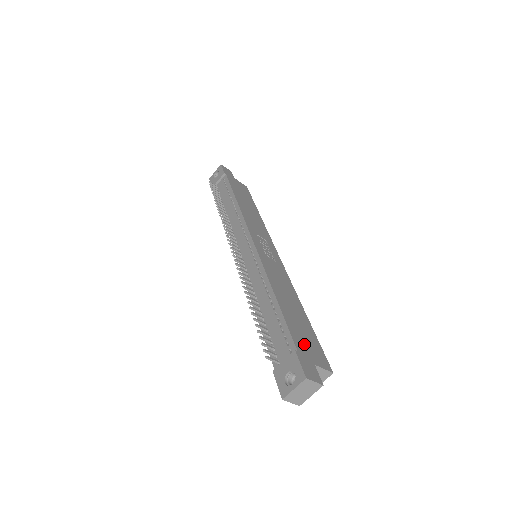
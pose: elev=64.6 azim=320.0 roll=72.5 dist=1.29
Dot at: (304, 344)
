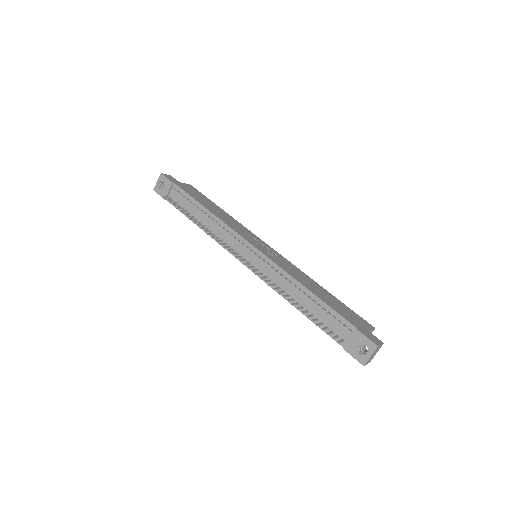
Dot at: (352, 319)
